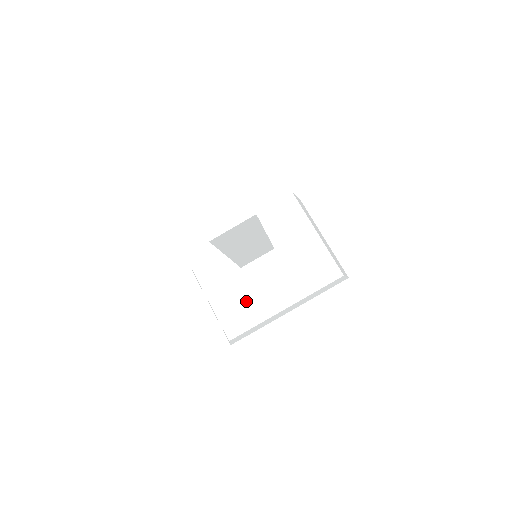
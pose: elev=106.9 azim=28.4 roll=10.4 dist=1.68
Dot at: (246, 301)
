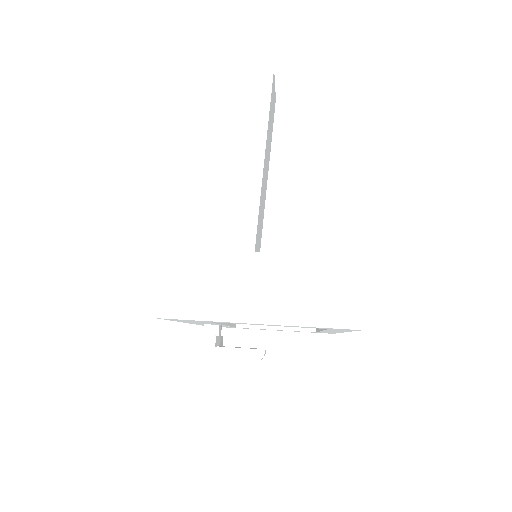
Dot at: occluded
